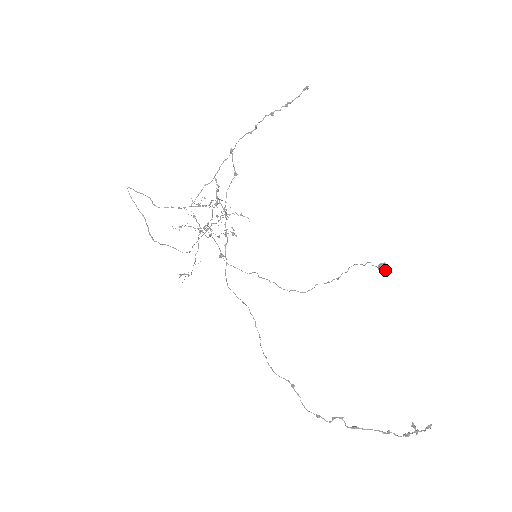
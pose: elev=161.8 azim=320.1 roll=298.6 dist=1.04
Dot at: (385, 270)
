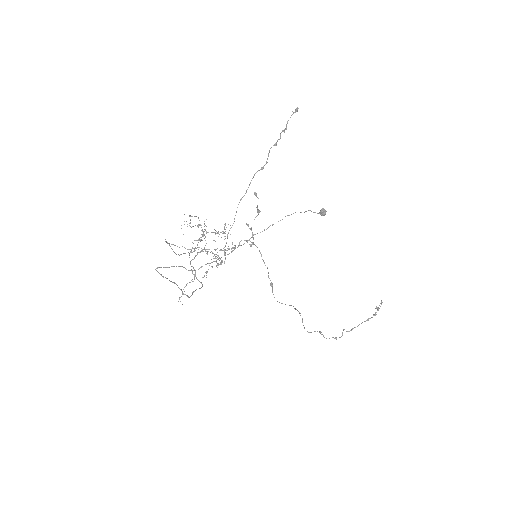
Dot at: (325, 214)
